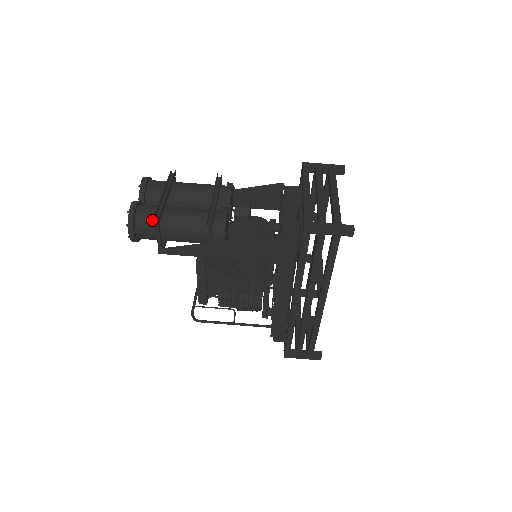
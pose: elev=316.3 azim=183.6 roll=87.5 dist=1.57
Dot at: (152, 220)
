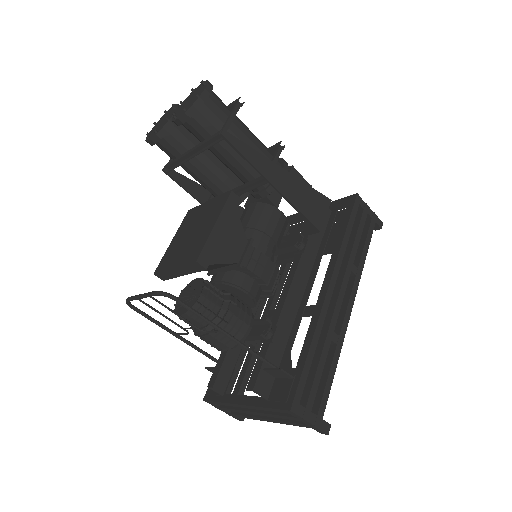
Dot at: occluded
